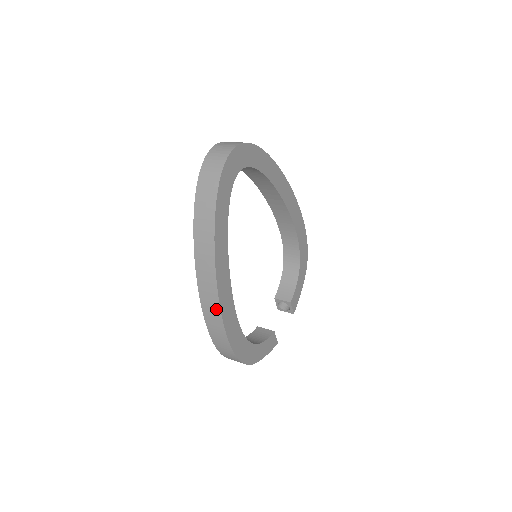
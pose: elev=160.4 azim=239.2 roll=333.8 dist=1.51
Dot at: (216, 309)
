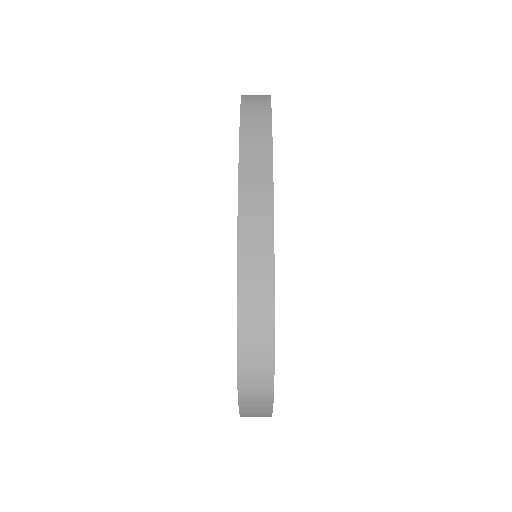
Dot at: (266, 226)
